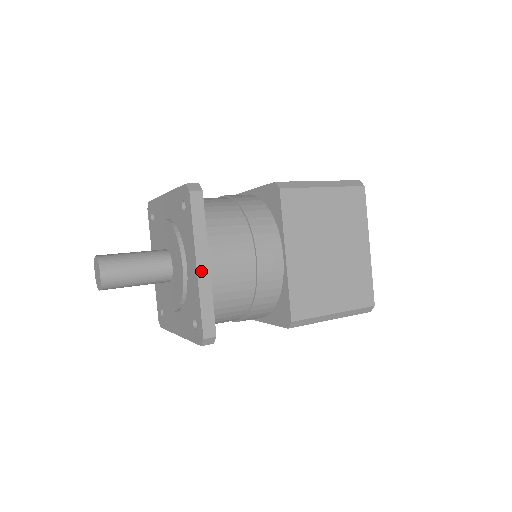
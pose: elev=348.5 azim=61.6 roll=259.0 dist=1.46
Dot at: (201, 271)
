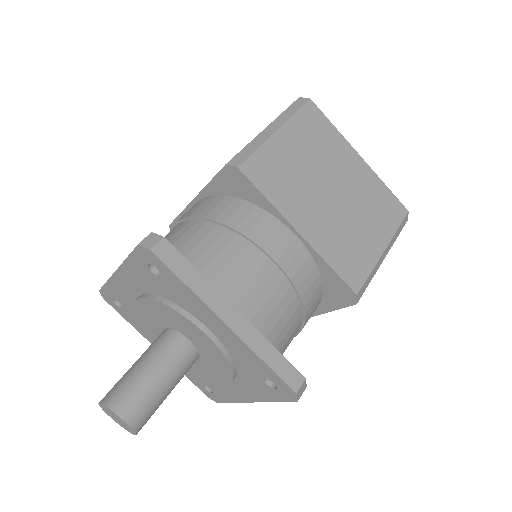
Dot at: occluded
